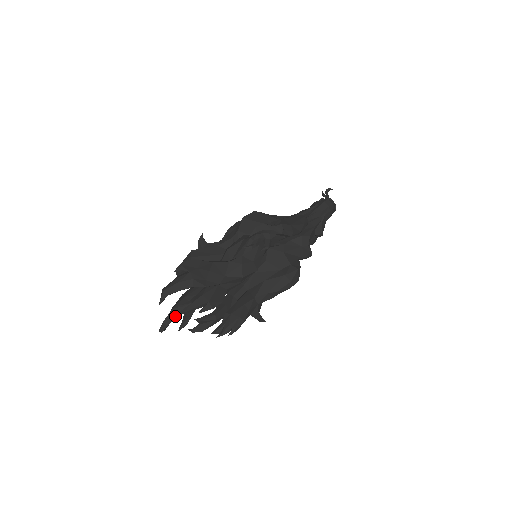
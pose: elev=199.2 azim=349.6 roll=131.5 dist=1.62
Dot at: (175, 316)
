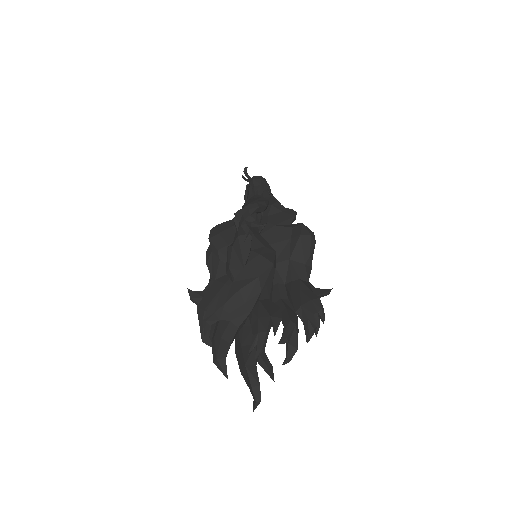
Dot at: (255, 369)
